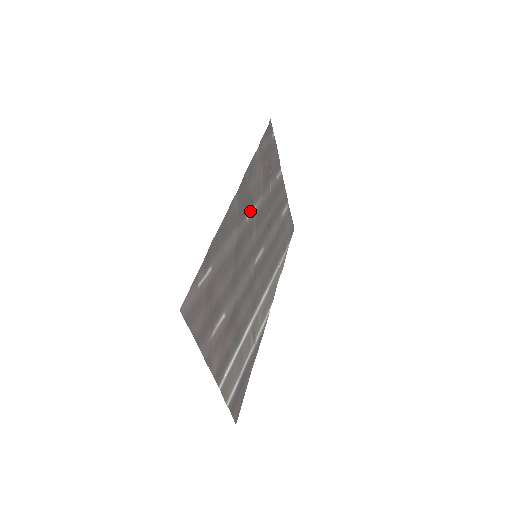
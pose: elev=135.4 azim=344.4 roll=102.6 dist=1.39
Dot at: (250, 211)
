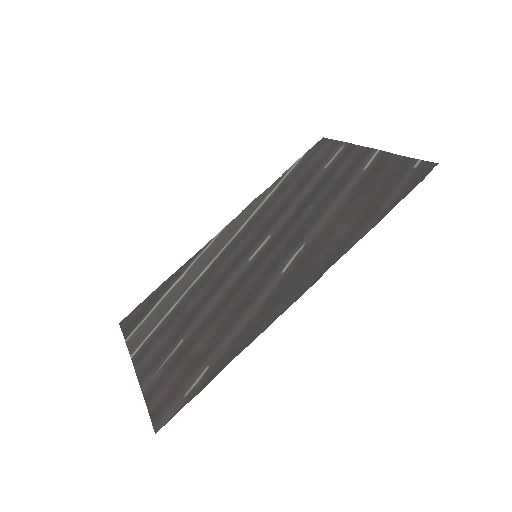
Dot at: (295, 258)
